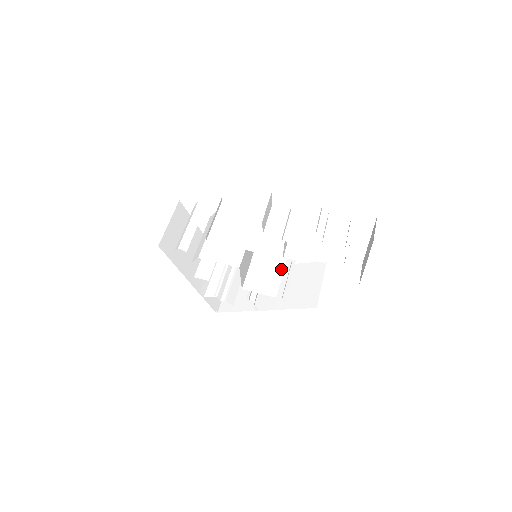
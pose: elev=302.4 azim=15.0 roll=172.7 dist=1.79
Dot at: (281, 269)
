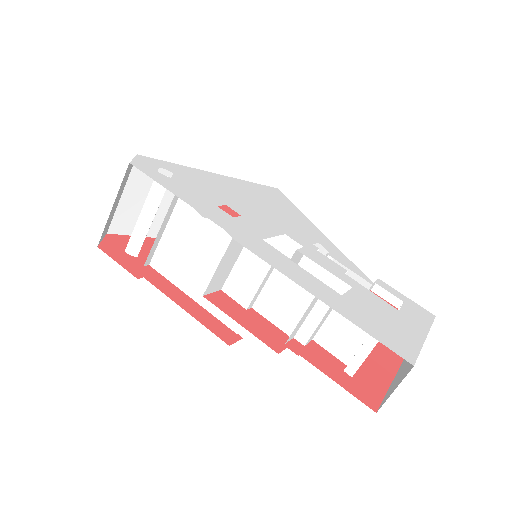
Dot at: occluded
